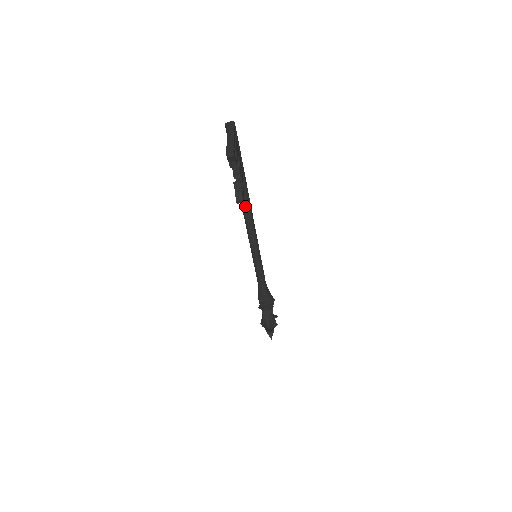
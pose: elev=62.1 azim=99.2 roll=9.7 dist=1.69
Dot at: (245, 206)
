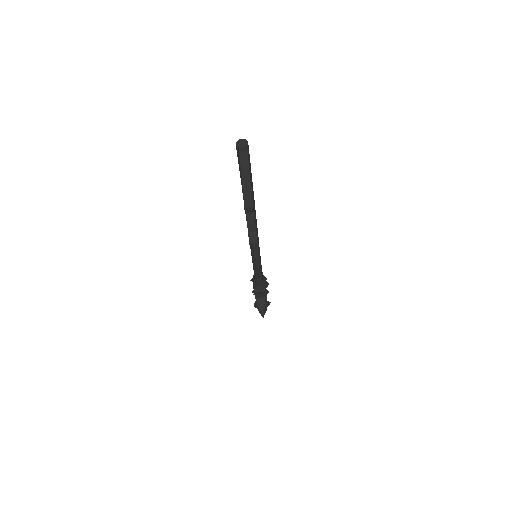
Dot at: occluded
